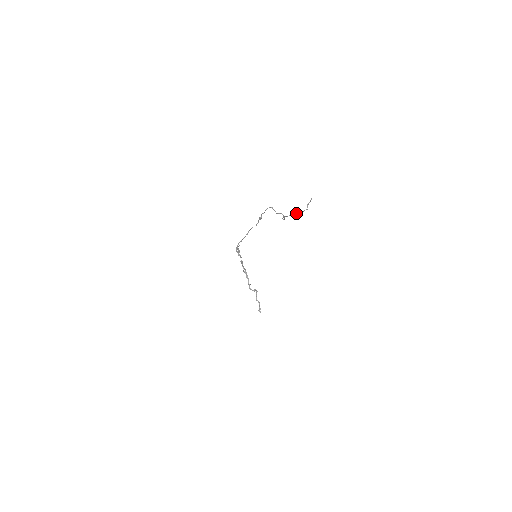
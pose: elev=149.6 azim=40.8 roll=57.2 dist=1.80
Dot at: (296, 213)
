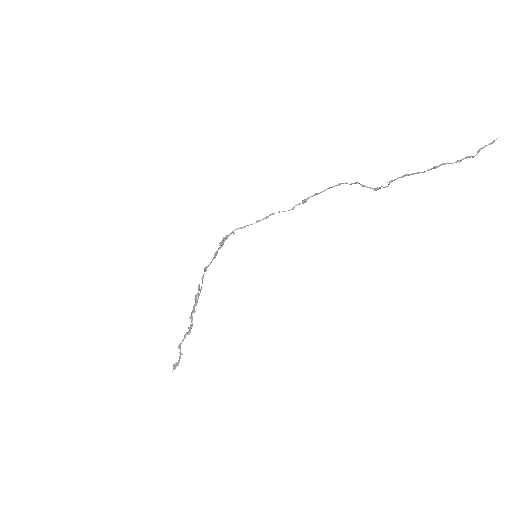
Dot at: (441, 164)
